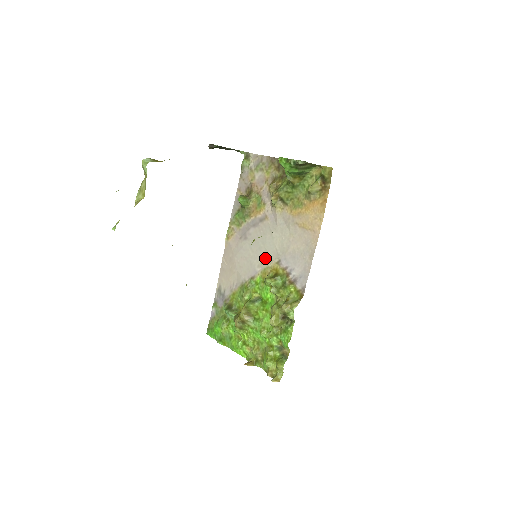
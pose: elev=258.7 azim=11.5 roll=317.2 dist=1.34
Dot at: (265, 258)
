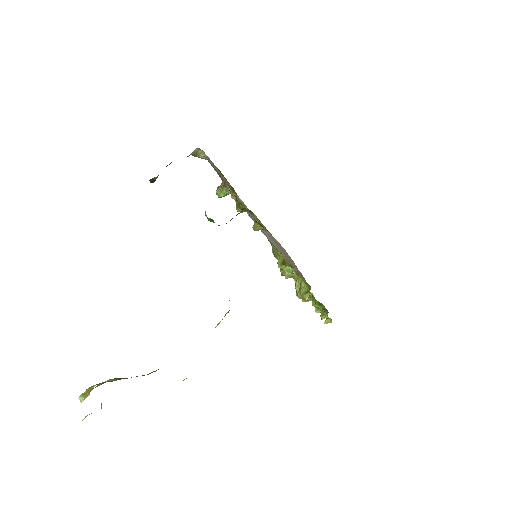
Dot at: occluded
